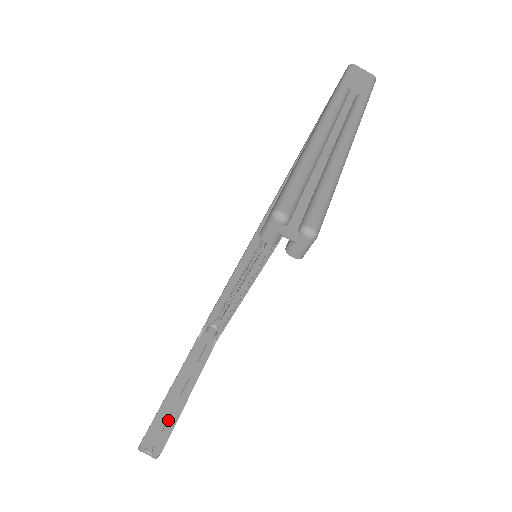
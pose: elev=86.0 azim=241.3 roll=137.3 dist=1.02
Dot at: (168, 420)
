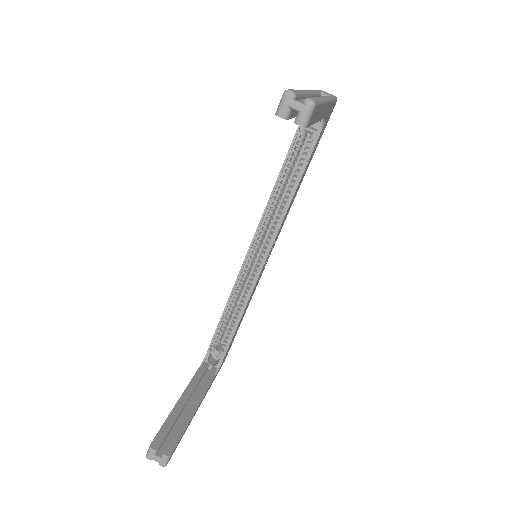
Dot at: (176, 428)
